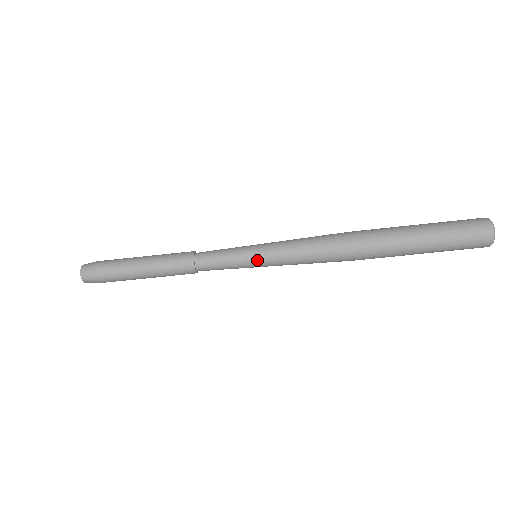
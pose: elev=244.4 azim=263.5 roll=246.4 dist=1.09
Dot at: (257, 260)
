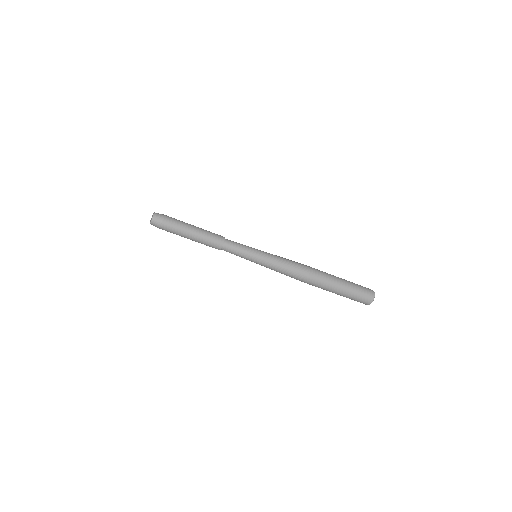
Dot at: (259, 256)
